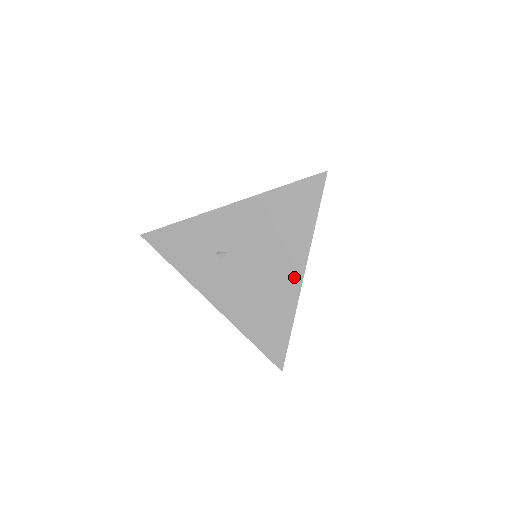
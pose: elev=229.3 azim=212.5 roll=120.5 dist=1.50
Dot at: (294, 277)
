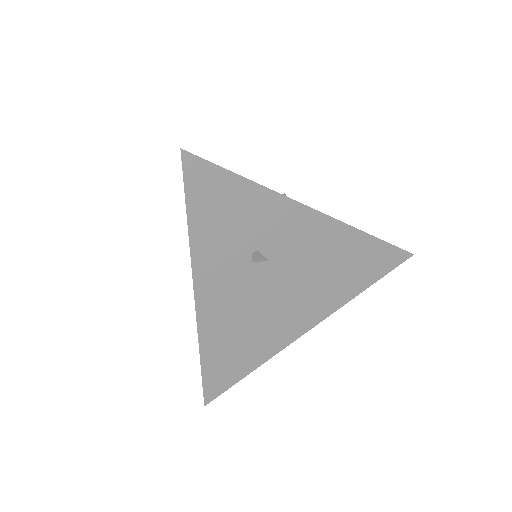
Dot at: (300, 327)
